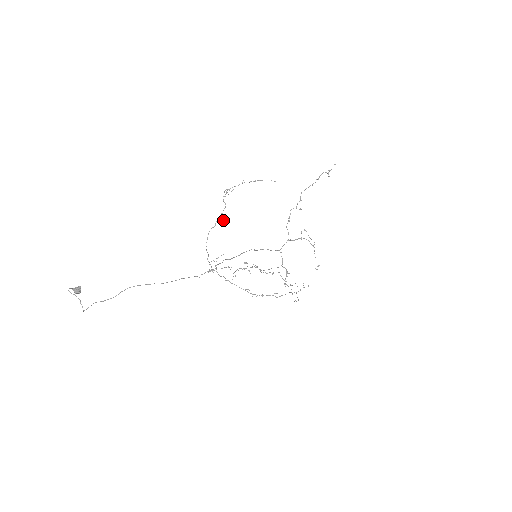
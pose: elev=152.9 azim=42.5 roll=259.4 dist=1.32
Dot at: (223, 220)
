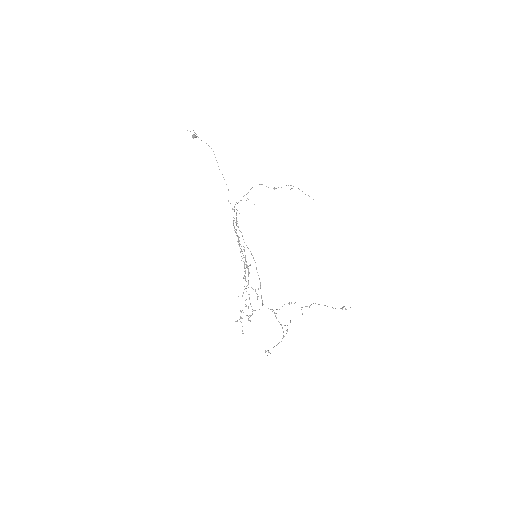
Dot at: occluded
